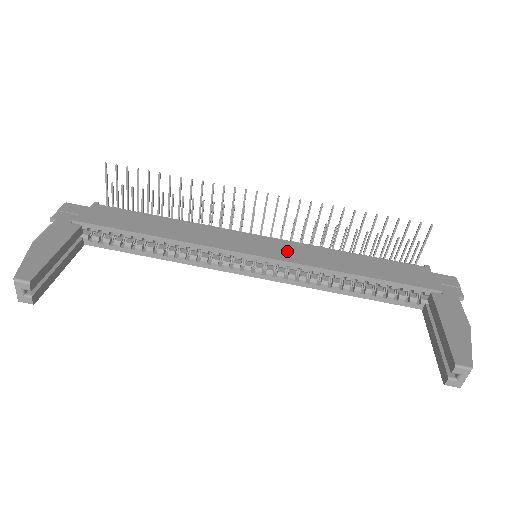
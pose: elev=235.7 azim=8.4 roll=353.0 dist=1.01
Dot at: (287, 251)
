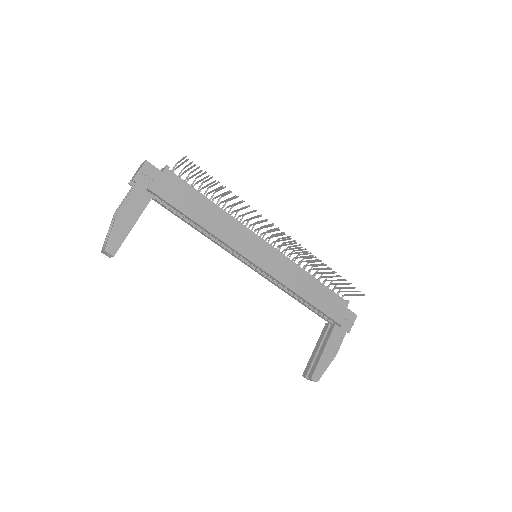
Dot at: (276, 265)
